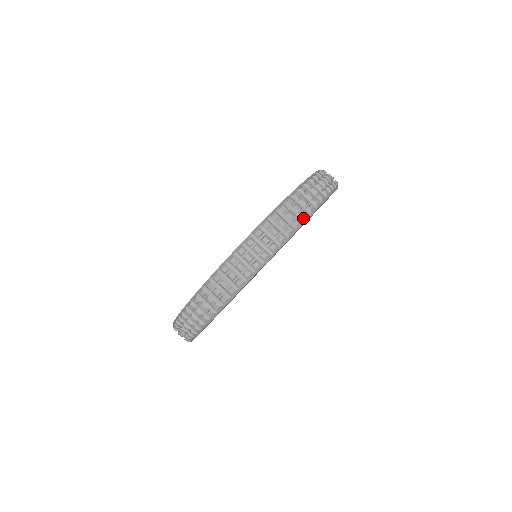
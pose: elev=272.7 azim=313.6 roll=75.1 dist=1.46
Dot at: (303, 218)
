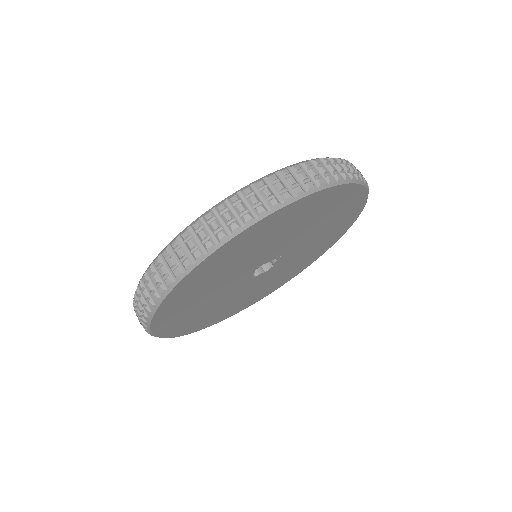
Dot at: (296, 194)
